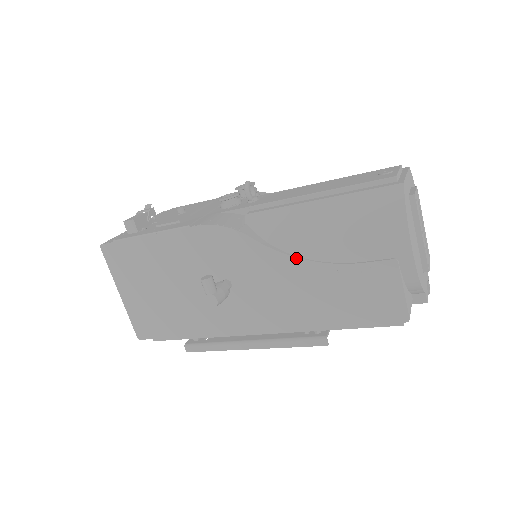
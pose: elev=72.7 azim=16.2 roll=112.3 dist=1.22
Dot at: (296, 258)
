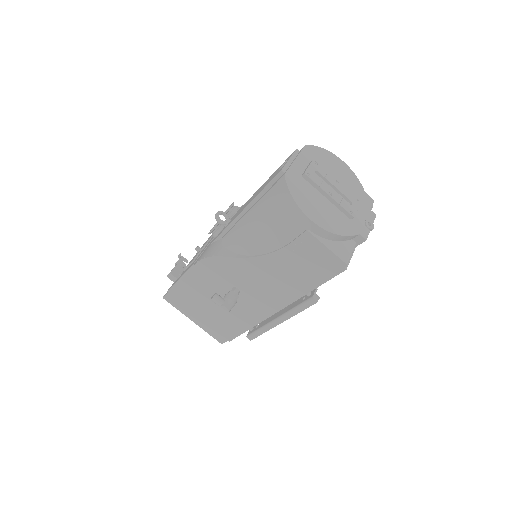
Dot at: (256, 257)
